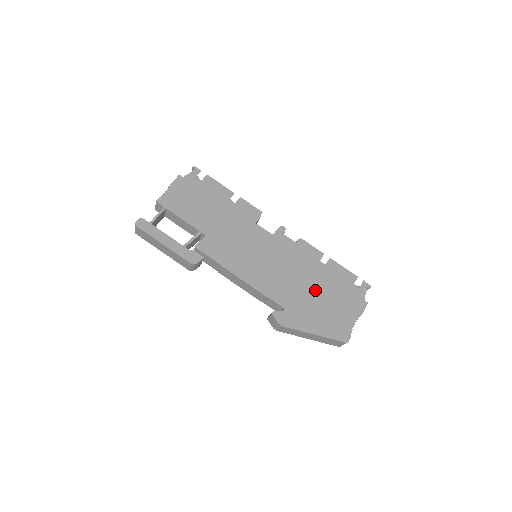
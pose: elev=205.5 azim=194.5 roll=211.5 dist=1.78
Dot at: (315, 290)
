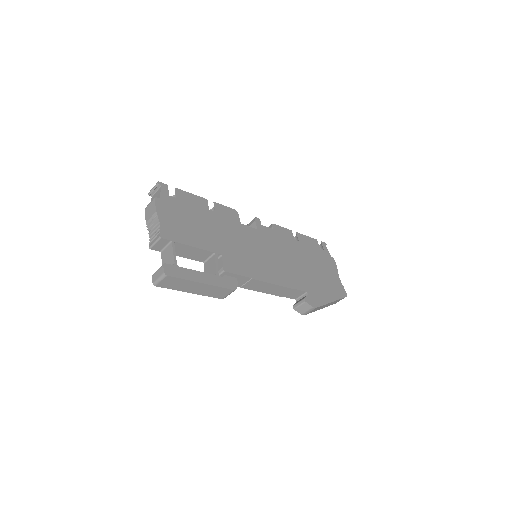
Dot at: (309, 265)
